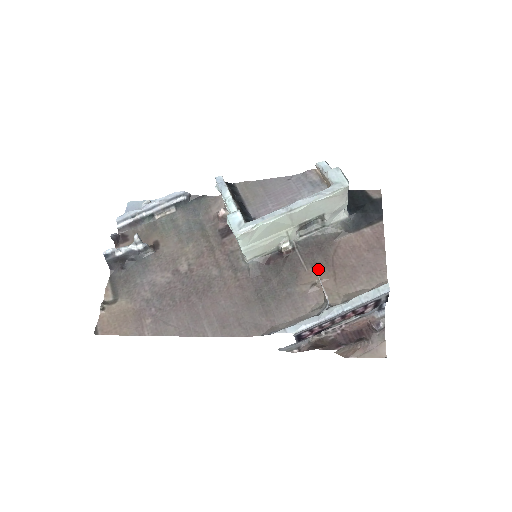
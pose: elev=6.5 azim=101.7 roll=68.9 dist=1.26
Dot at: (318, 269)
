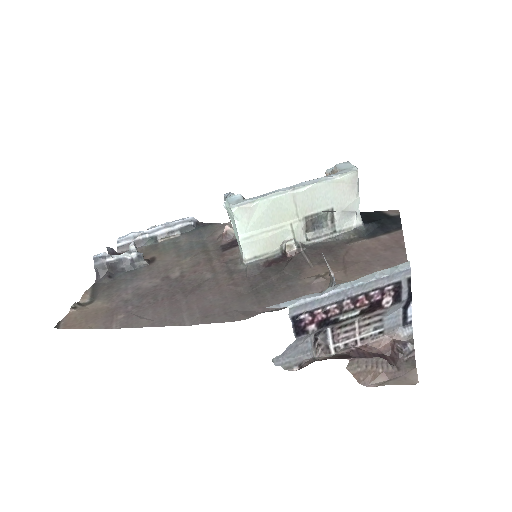
Dot at: (326, 265)
